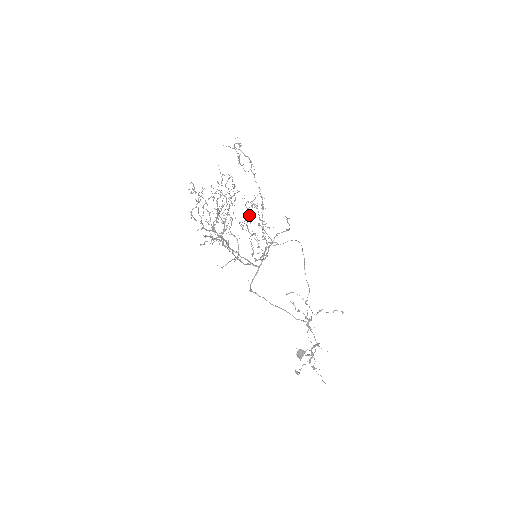
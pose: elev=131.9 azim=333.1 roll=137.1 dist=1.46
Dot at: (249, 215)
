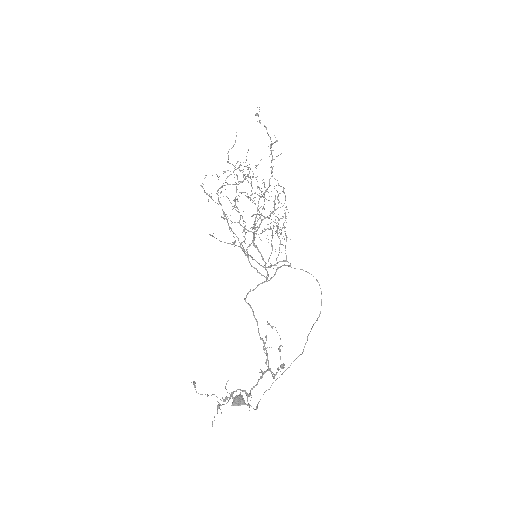
Dot at: occluded
